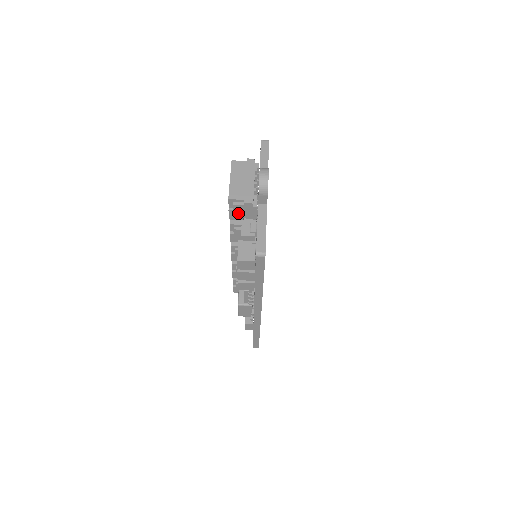
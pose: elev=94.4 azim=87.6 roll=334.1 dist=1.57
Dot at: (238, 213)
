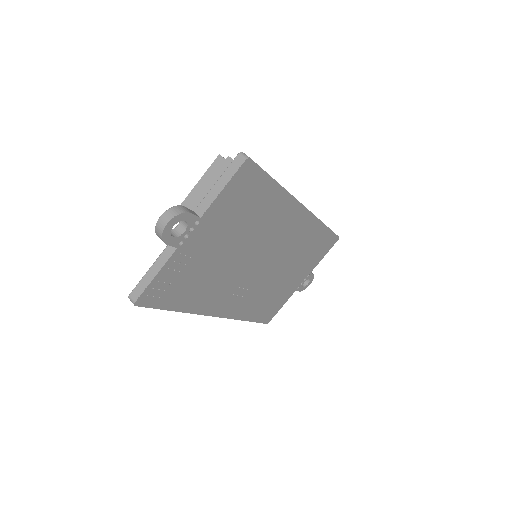
Dot at: occluded
